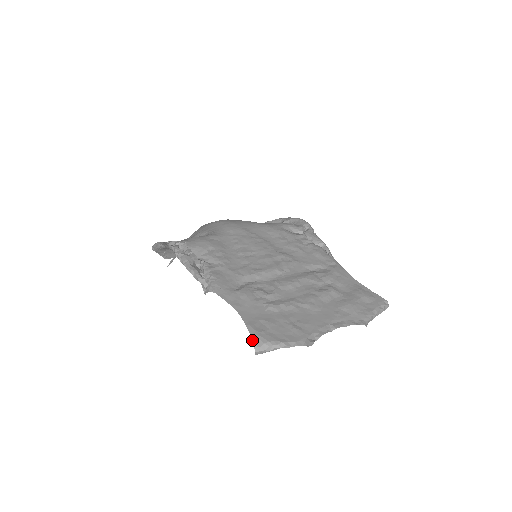
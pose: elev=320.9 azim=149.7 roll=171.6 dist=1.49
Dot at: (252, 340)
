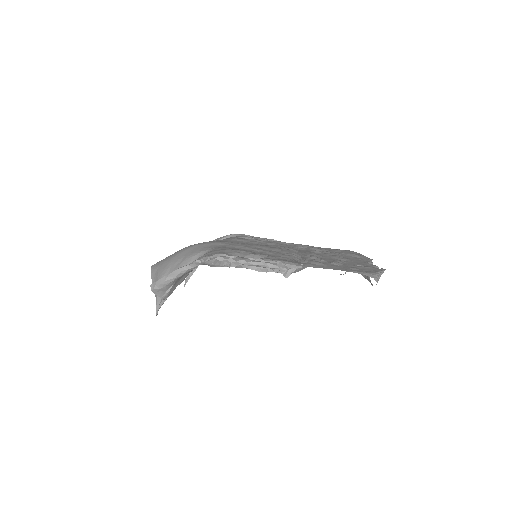
Dot at: (369, 276)
